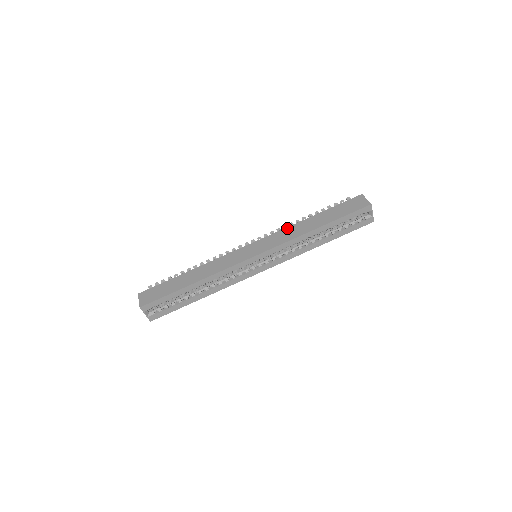
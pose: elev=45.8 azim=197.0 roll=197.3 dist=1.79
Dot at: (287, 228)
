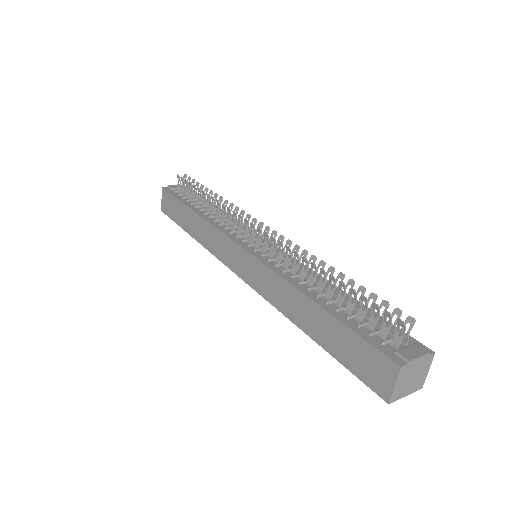
Dot at: (279, 279)
